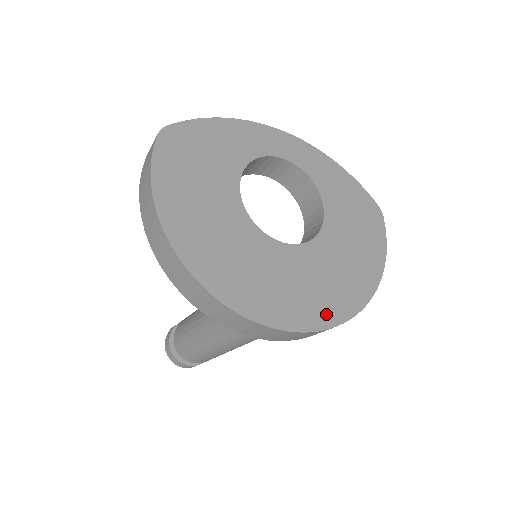
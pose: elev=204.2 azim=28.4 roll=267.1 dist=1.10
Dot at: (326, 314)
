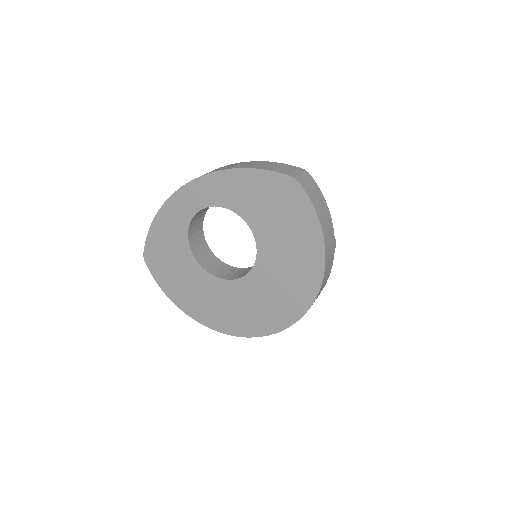
Dot at: (294, 309)
